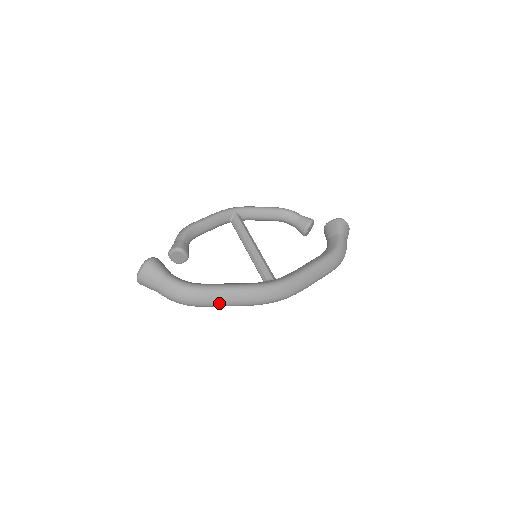
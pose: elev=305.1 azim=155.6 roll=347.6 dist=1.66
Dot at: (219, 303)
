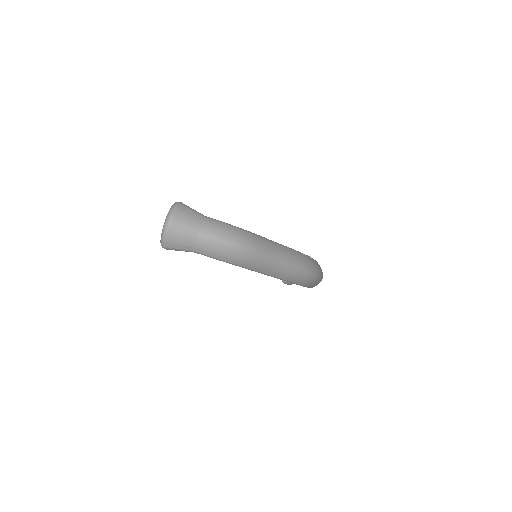
Dot at: (272, 255)
